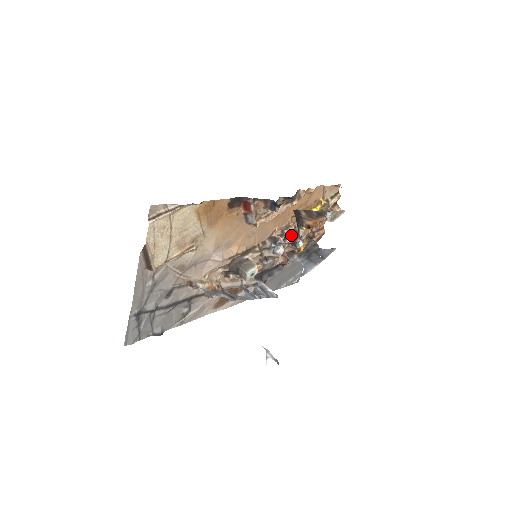
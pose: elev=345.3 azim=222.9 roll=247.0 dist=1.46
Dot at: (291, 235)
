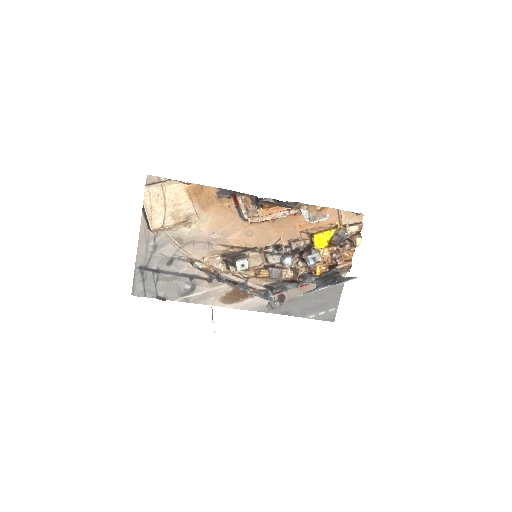
Dot at: (302, 251)
